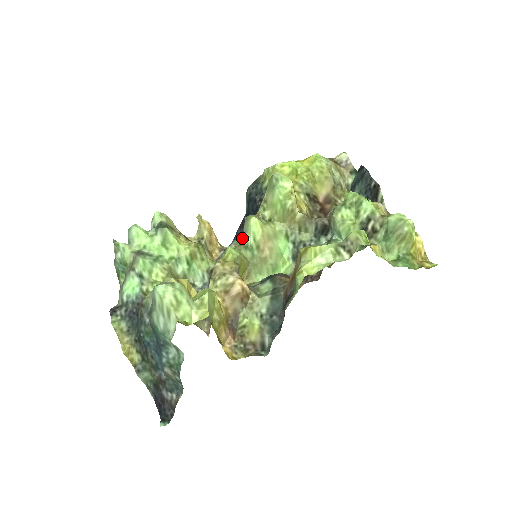
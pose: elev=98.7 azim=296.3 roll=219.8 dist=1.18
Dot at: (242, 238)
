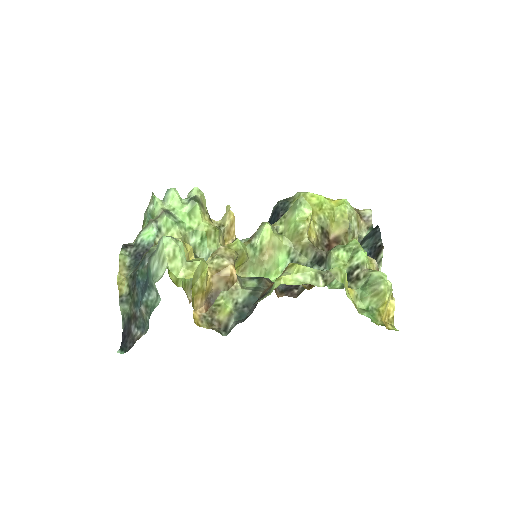
Dot at: (252, 237)
